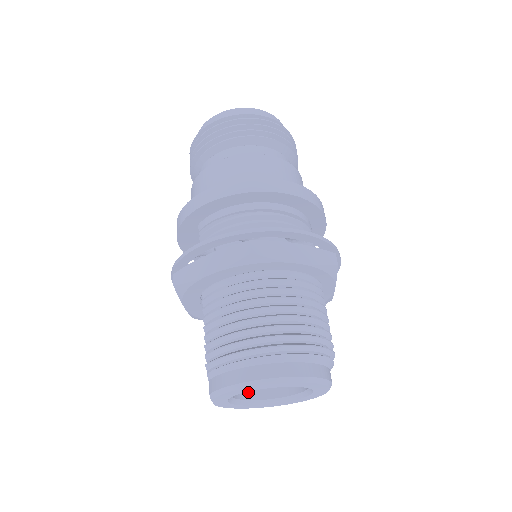
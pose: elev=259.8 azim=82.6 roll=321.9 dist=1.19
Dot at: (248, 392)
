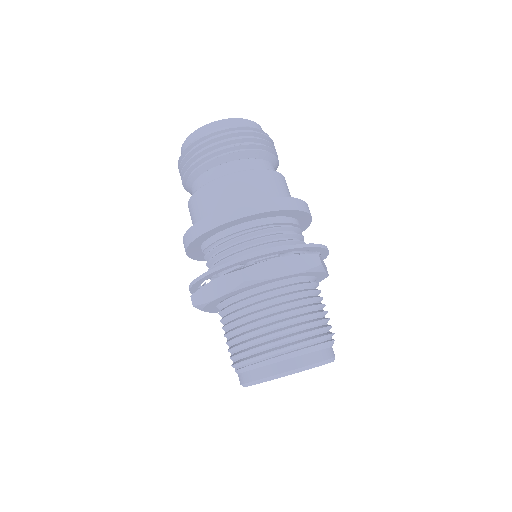
Dot at: occluded
